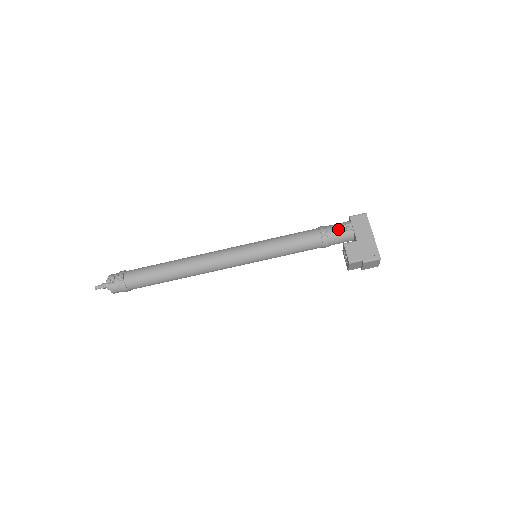
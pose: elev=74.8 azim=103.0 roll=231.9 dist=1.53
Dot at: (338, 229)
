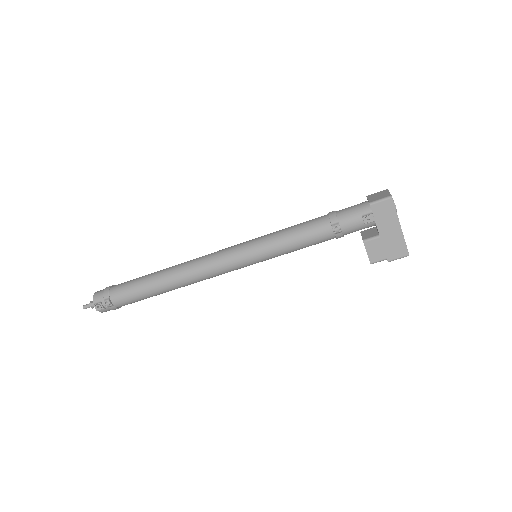
Dot at: (355, 222)
